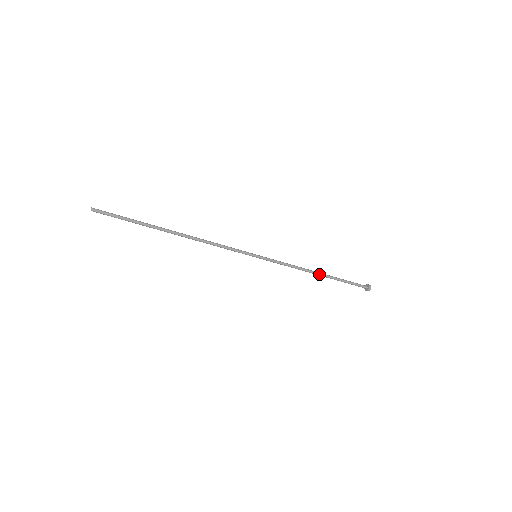
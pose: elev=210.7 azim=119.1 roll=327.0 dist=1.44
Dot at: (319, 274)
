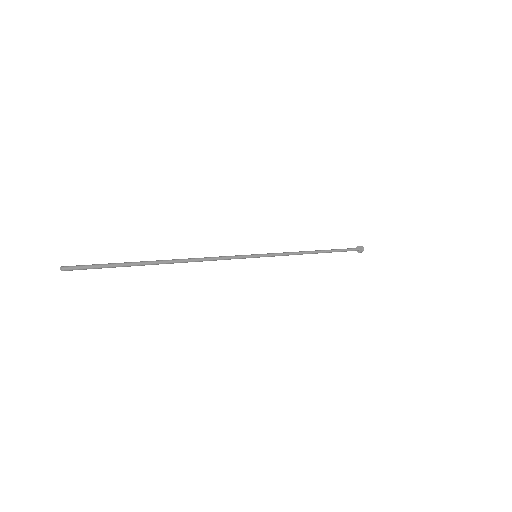
Dot at: (317, 252)
